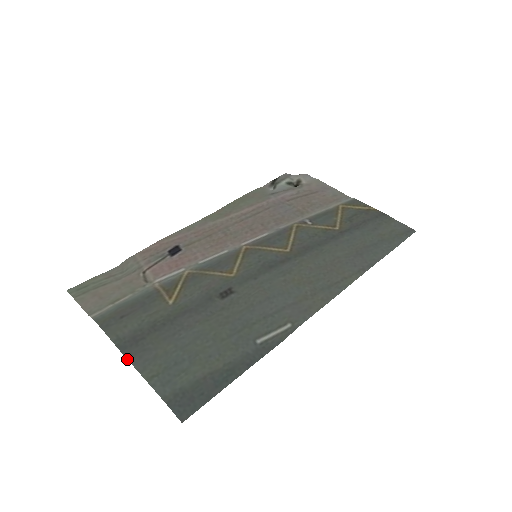
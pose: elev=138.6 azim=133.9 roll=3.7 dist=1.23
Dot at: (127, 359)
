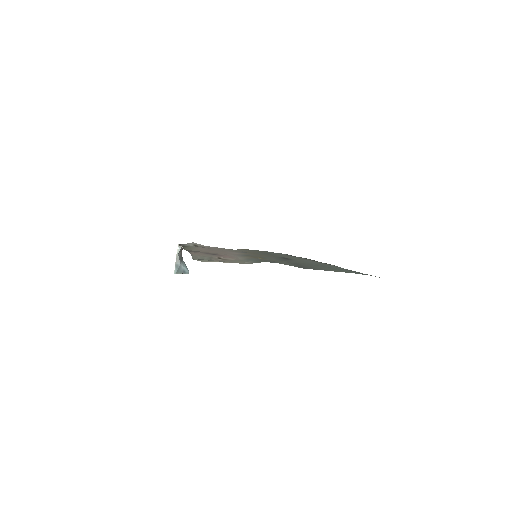
Dot at: occluded
